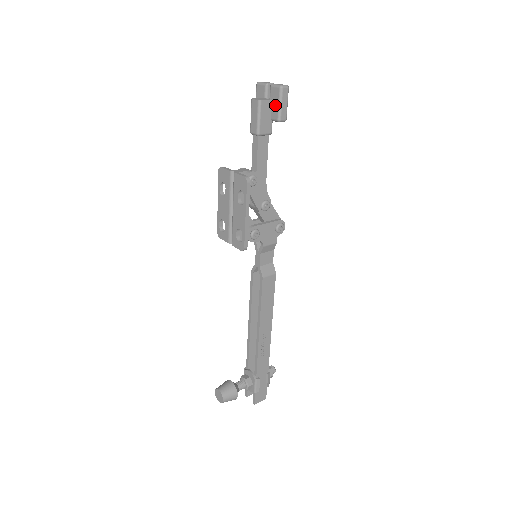
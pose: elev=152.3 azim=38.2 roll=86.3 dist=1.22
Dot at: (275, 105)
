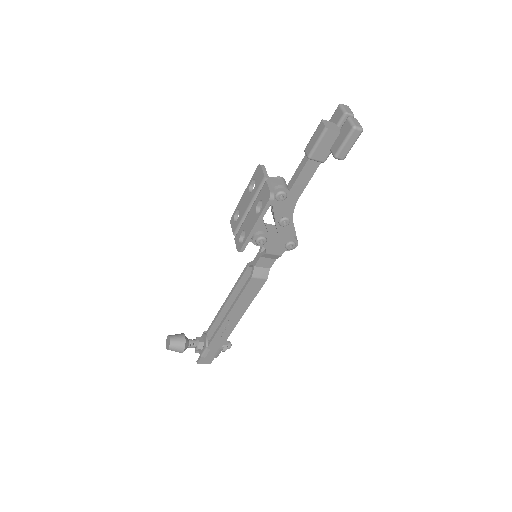
Dot at: (340, 140)
